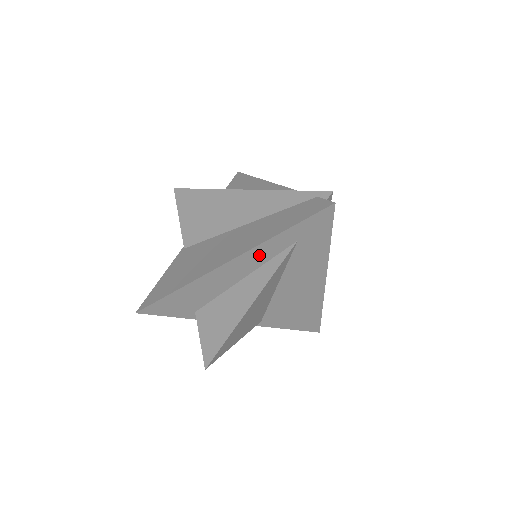
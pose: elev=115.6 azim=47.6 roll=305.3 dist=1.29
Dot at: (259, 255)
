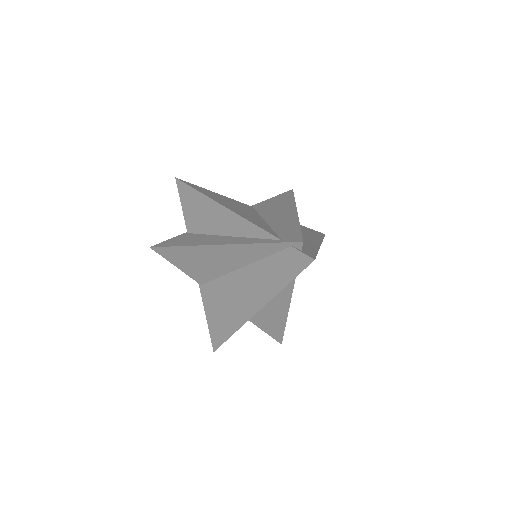
Dot at: occluded
